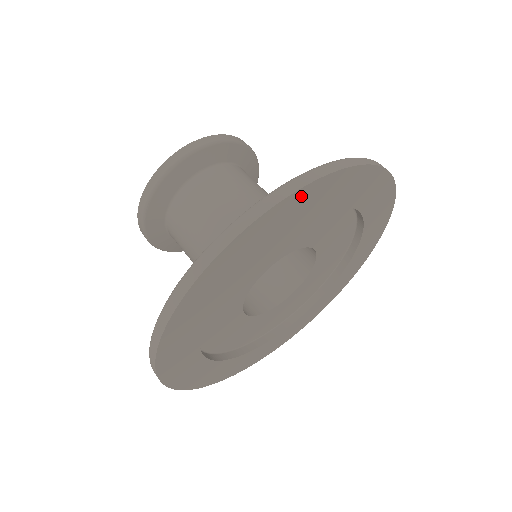
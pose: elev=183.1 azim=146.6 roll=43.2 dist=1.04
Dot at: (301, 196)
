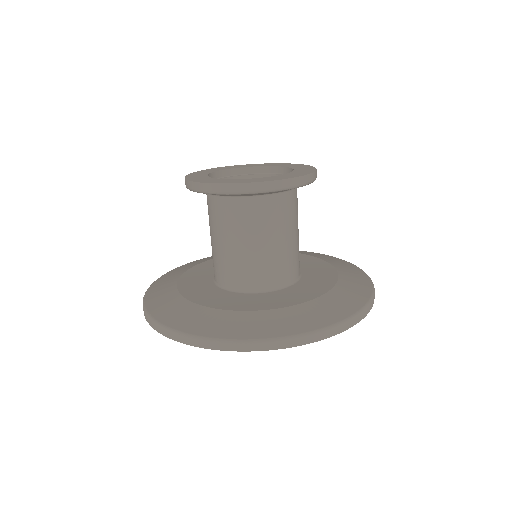
Dot at: occluded
